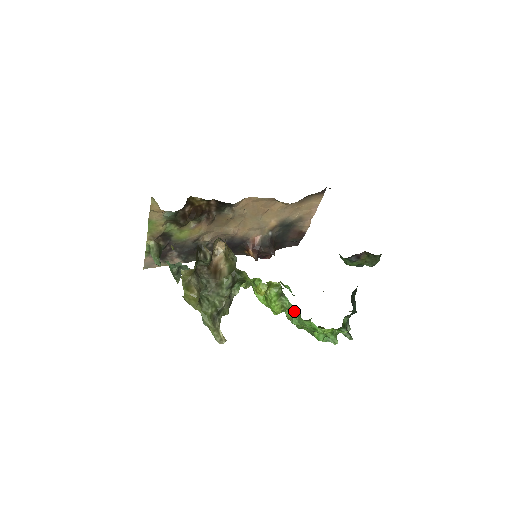
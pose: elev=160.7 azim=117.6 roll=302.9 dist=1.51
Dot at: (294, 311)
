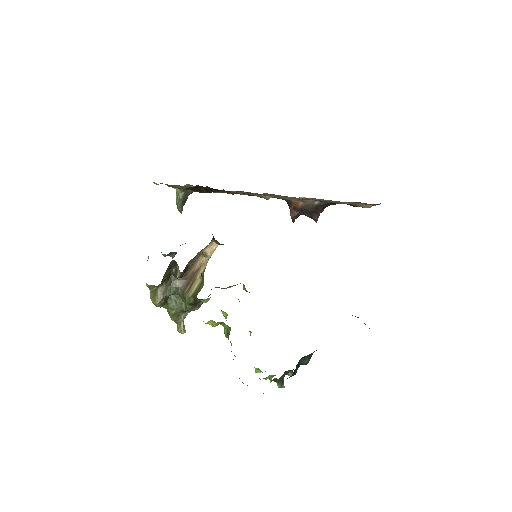
Dot at: occluded
